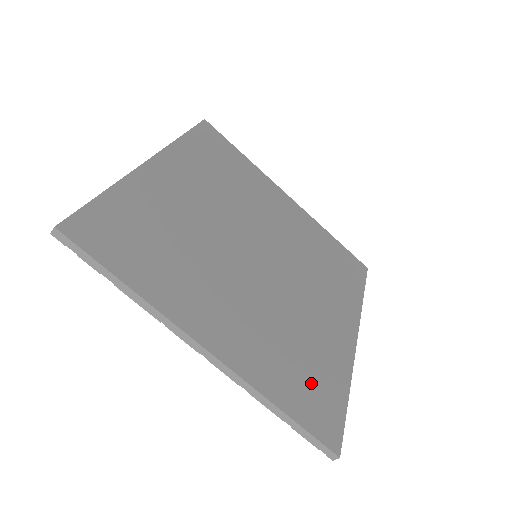
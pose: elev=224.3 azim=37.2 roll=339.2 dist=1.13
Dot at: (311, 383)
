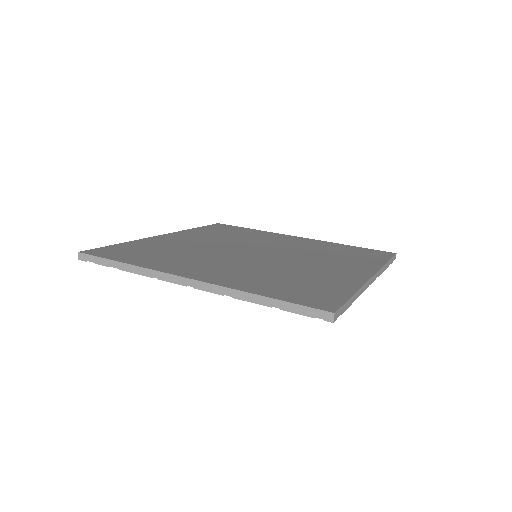
Dot at: (303, 288)
